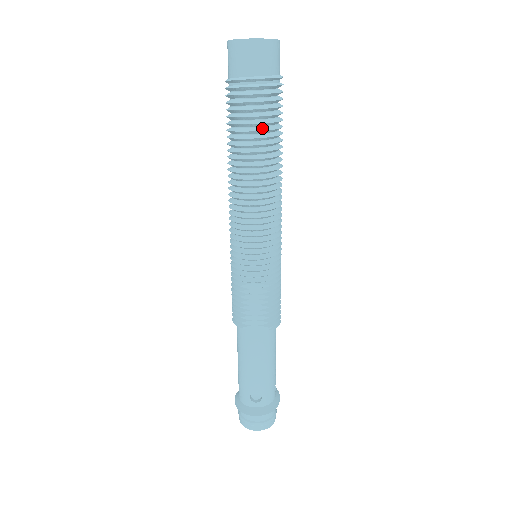
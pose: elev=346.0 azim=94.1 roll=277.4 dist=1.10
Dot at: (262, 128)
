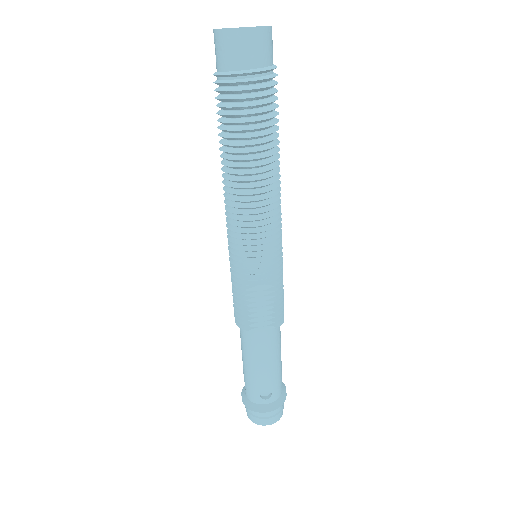
Dot at: (261, 125)
